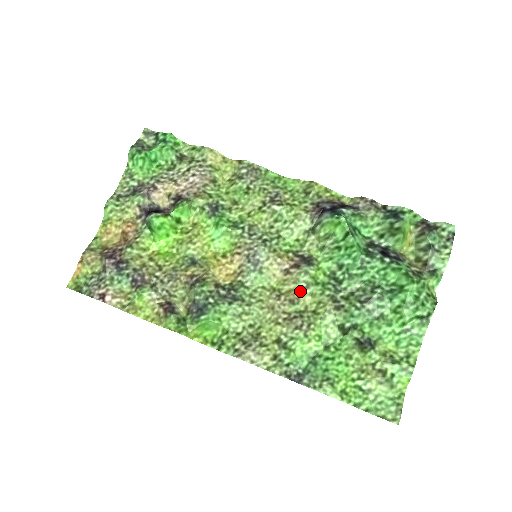
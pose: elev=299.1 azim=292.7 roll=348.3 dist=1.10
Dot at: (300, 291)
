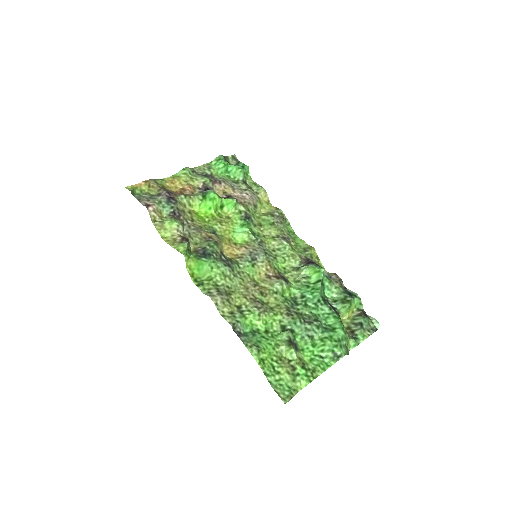
Dot at: (270, 291)
